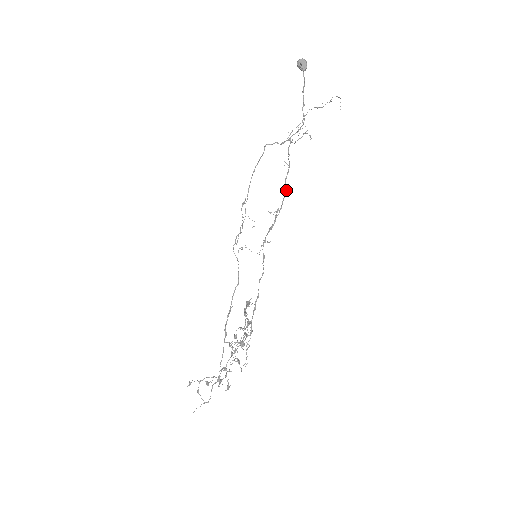
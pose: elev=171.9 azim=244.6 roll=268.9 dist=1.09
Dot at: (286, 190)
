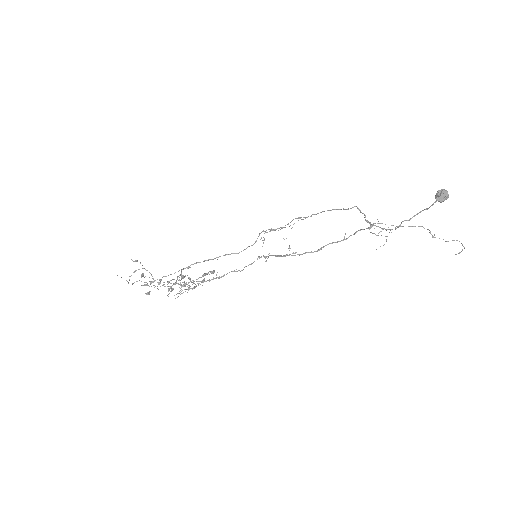
Dot at: (318, 250)
